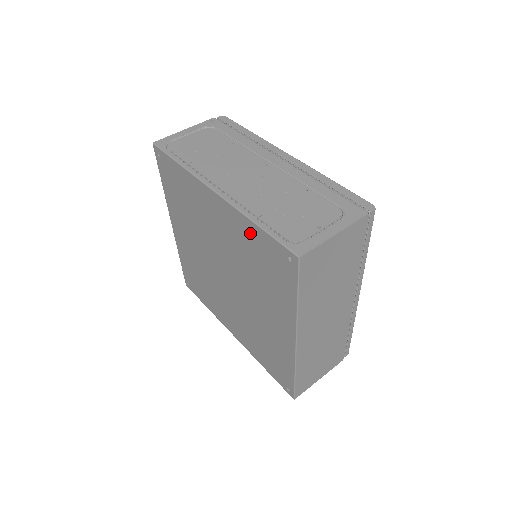
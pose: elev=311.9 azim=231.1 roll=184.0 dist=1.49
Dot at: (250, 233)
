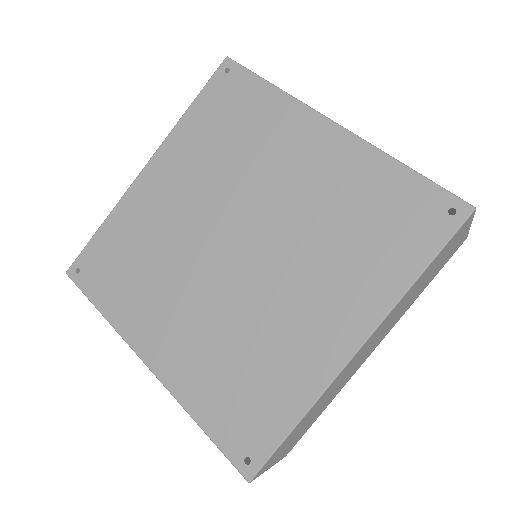
Dot at: (194, 126)
